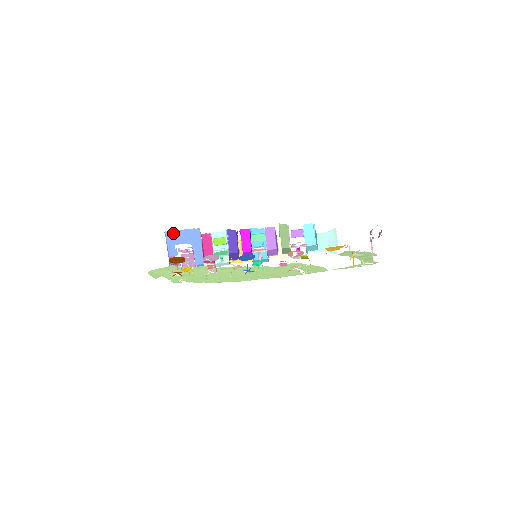
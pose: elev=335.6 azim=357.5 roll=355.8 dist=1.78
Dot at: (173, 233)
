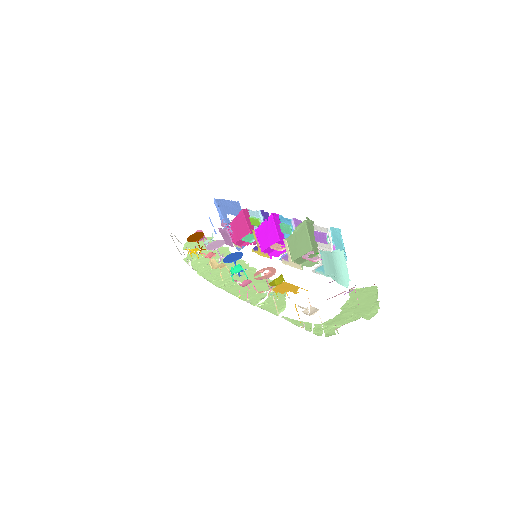
Dot at: (221, 201)
